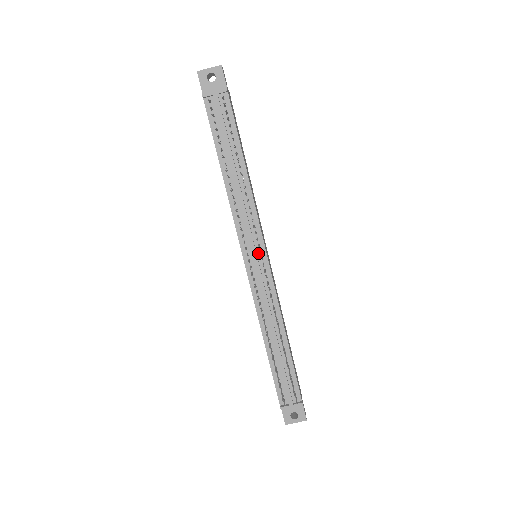
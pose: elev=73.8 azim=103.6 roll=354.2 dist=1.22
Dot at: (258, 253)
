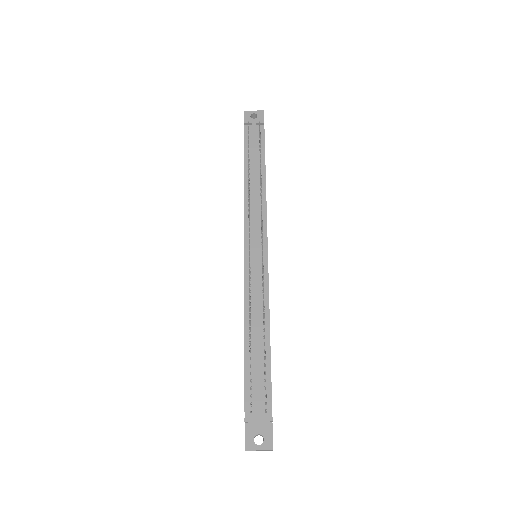
Dot at: (260, 245)
